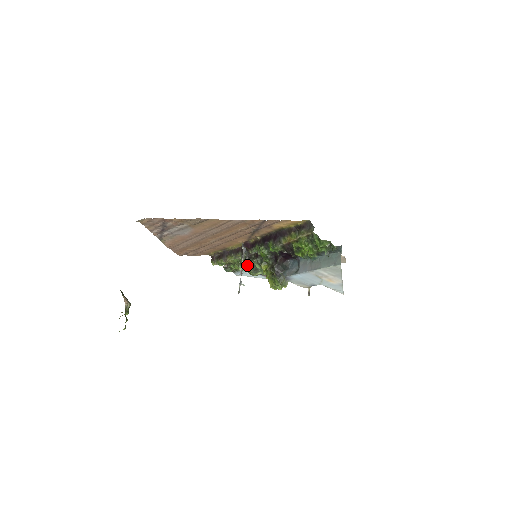
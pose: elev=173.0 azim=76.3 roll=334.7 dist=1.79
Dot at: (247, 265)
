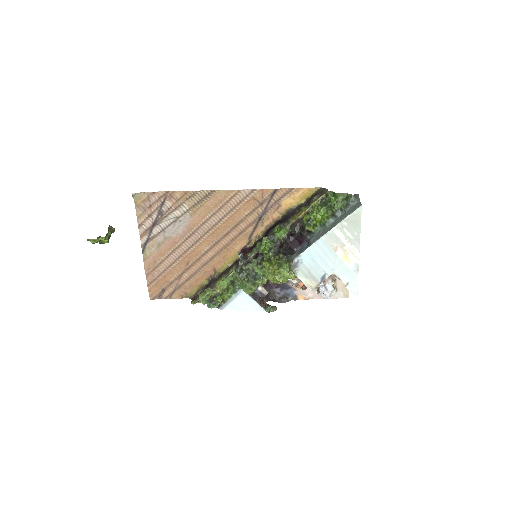
Dot at: (243, 274)
